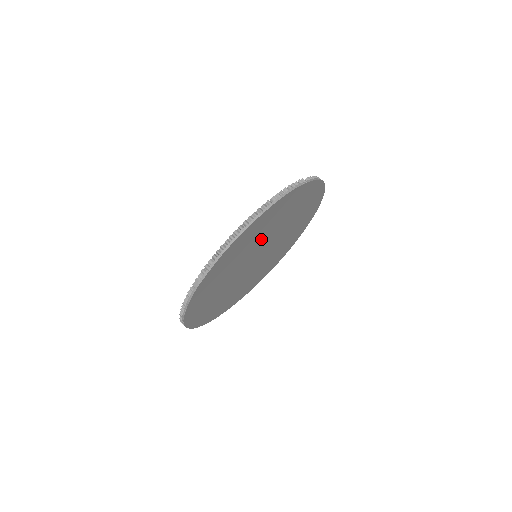
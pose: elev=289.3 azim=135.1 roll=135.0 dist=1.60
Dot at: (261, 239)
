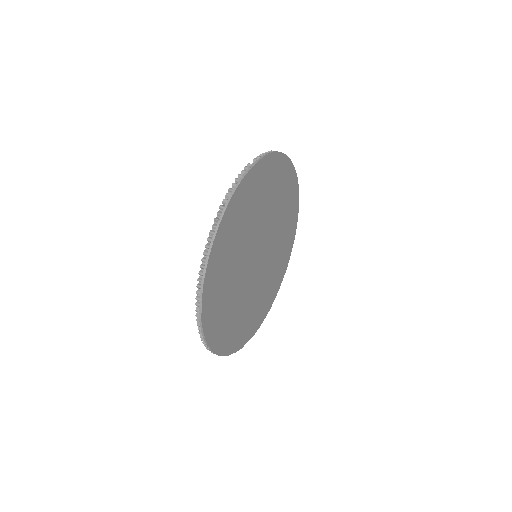
Dot at: (245, 241)
